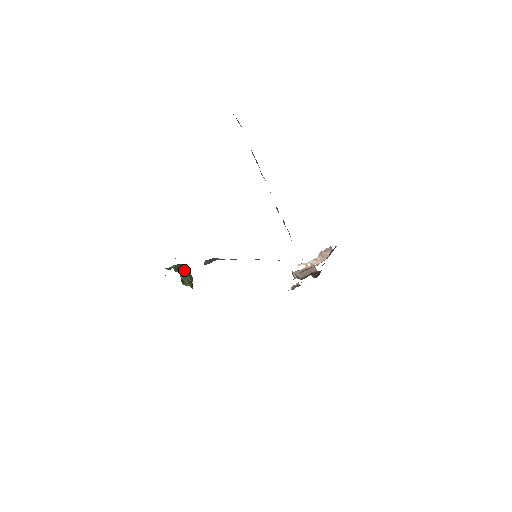
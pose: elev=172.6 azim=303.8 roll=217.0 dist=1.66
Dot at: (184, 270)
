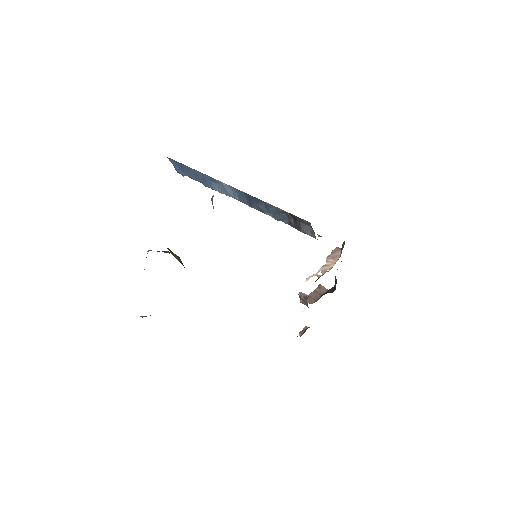
Dot at: (169, 253)
